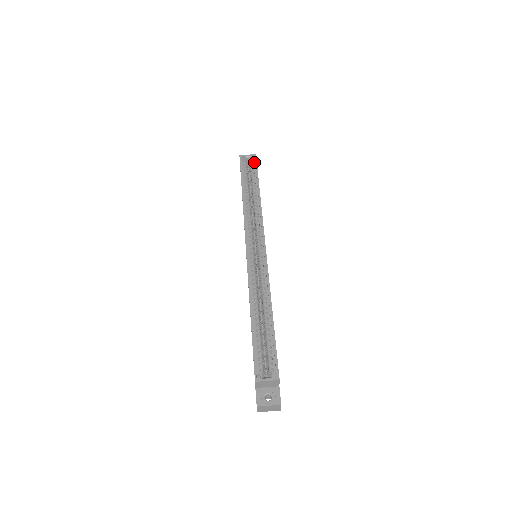
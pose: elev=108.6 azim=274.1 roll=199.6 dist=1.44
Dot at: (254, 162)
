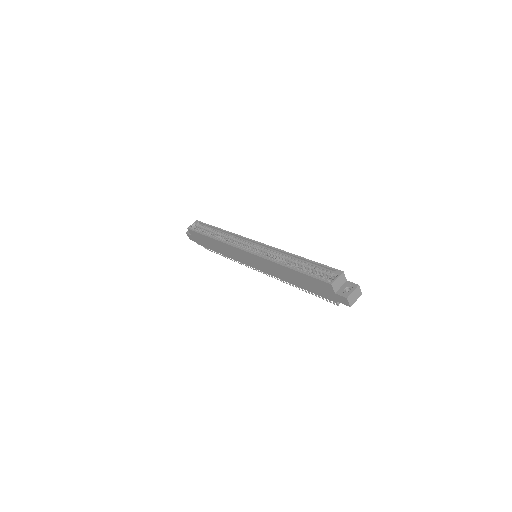
Dot at: (200, 224)
